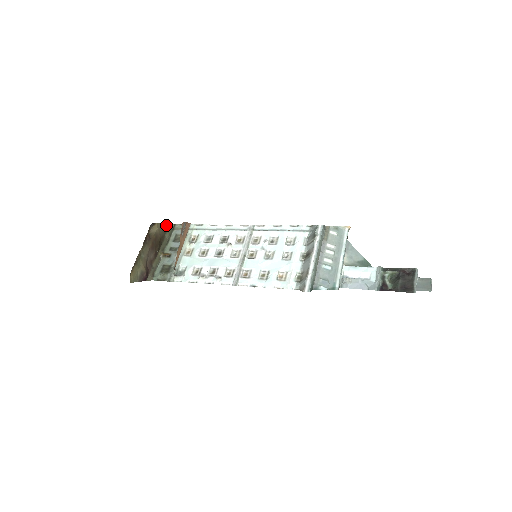
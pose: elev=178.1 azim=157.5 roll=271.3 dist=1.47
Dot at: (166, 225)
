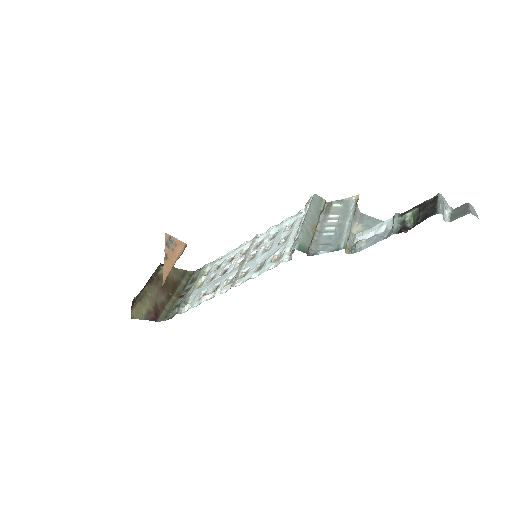
Dot at: (182, 271)
